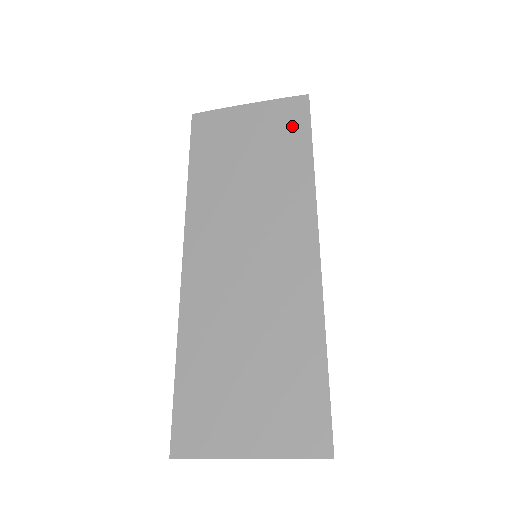
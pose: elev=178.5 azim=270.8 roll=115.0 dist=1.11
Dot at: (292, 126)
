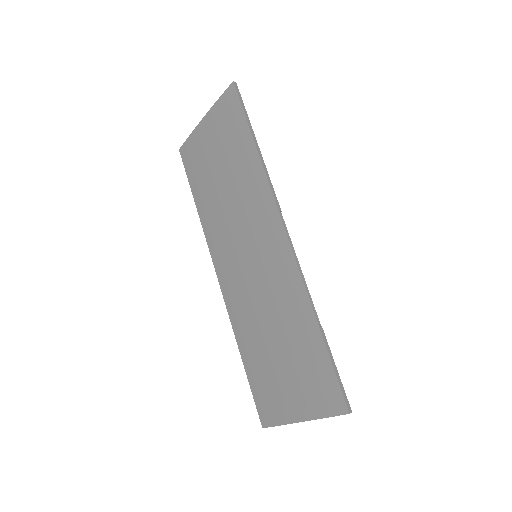
Dot at: (233, 123)
